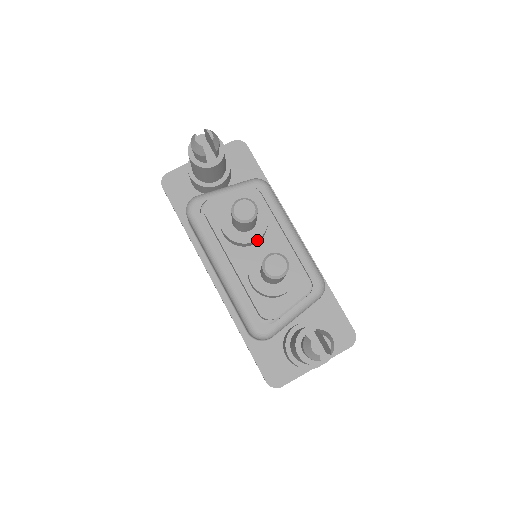
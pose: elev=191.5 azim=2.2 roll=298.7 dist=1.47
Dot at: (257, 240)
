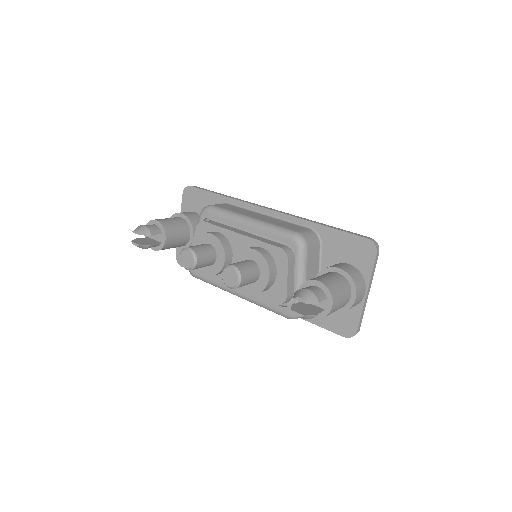
Dot at: (226, 259)
